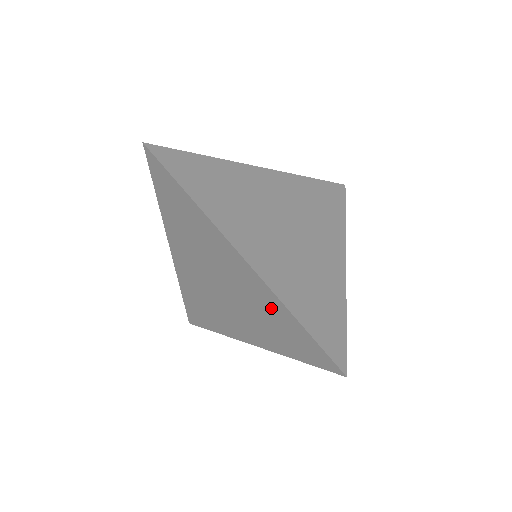
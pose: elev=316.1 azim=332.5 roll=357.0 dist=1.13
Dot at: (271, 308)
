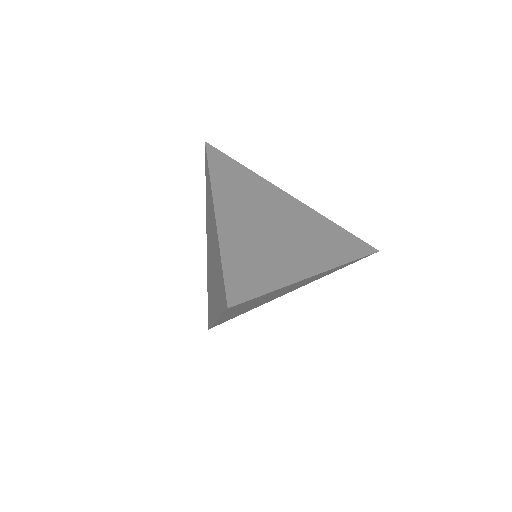
Dot at: occluded
